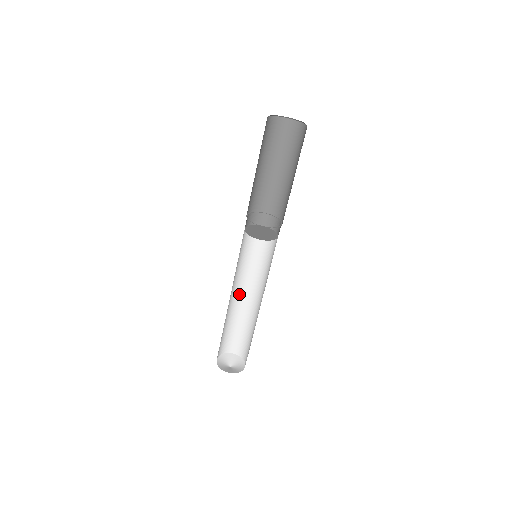
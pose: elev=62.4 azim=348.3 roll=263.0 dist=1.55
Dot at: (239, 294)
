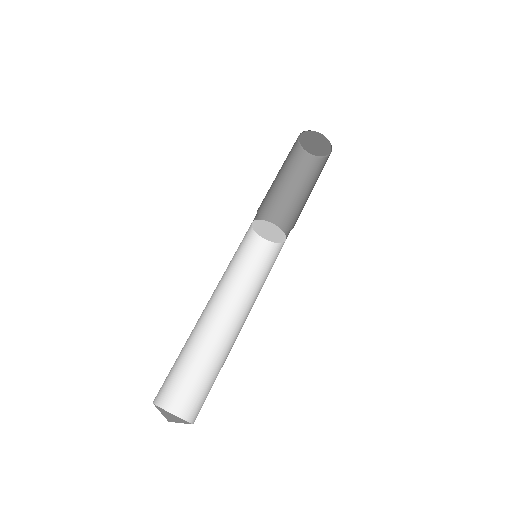
Dot at: (232, 323)
